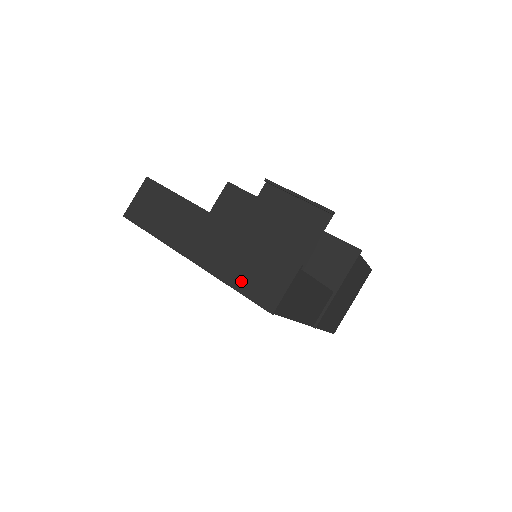
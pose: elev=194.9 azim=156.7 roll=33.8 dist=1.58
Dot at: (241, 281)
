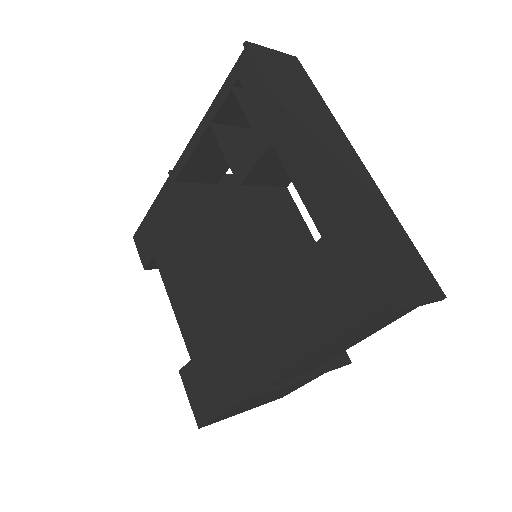
Dot at: (370, 239)
